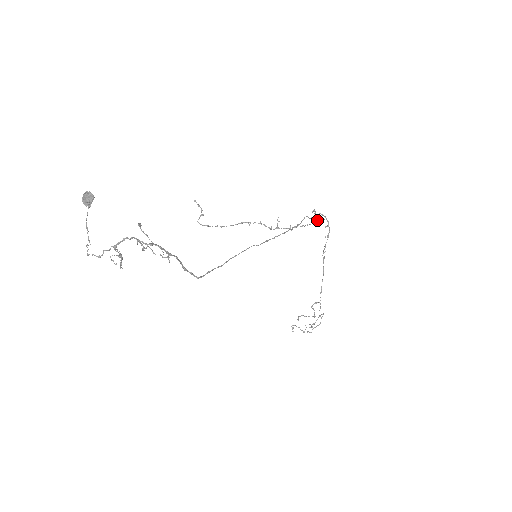
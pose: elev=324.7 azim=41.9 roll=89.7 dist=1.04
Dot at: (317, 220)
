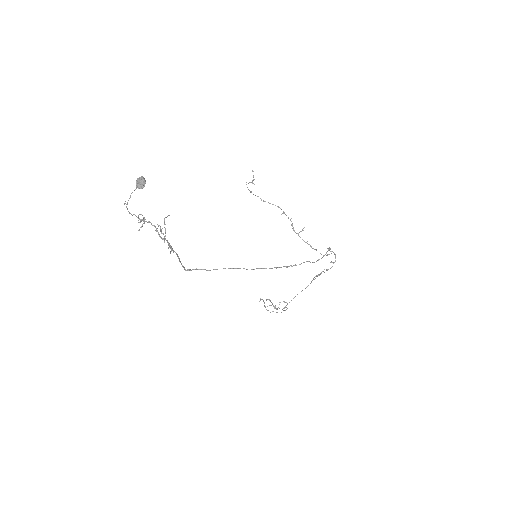
Dot at: (327, 255)
